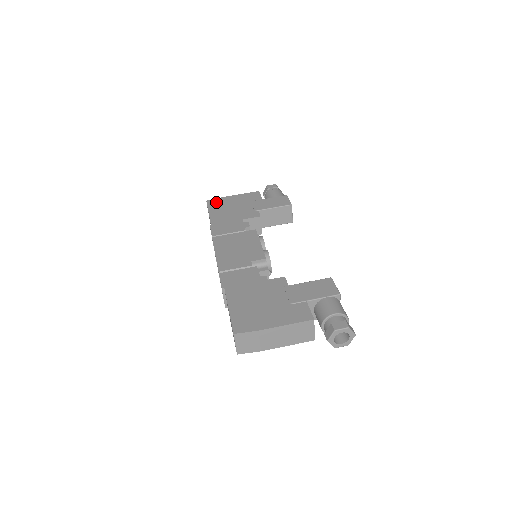
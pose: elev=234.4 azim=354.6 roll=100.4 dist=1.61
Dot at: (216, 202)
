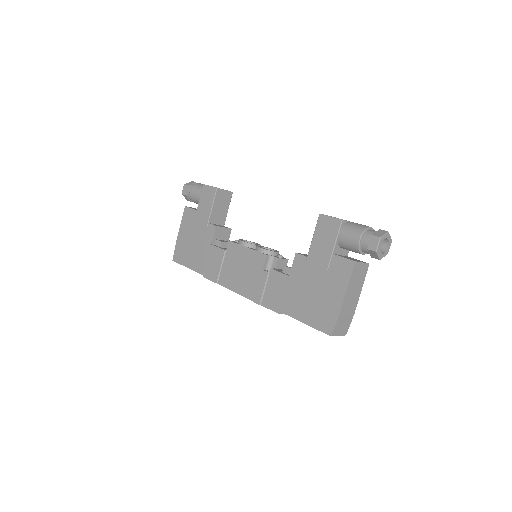
Dot at: (179, 253)
